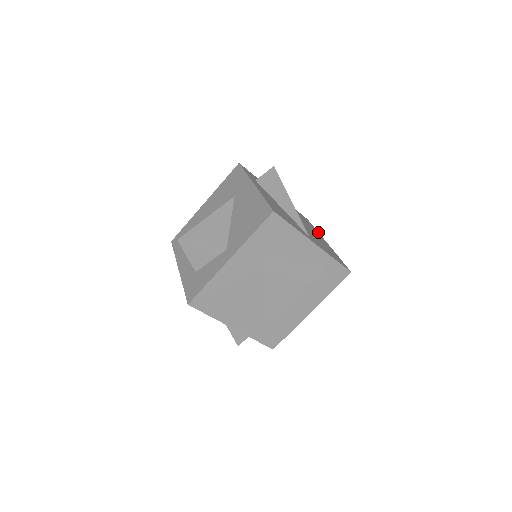
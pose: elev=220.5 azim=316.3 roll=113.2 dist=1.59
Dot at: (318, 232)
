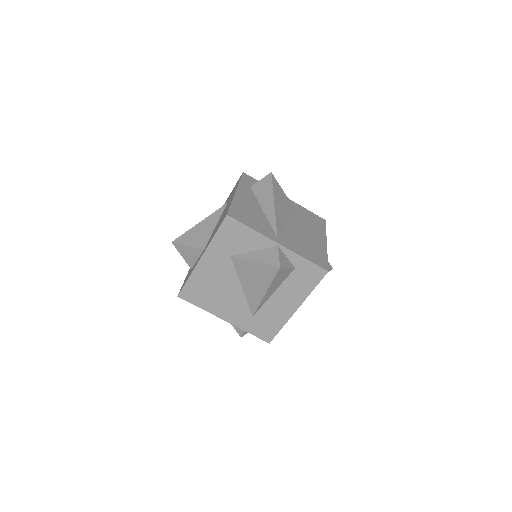
Dot at: occluded
